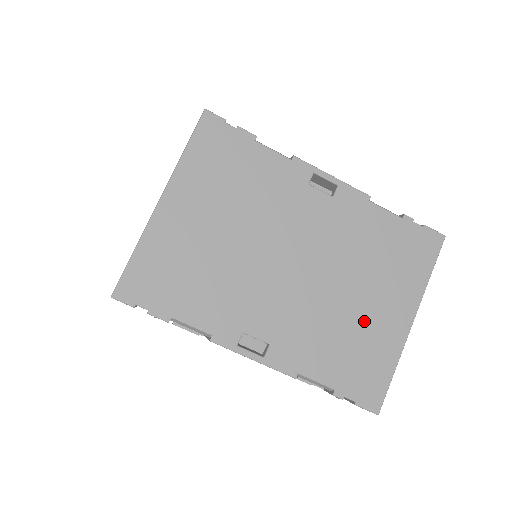
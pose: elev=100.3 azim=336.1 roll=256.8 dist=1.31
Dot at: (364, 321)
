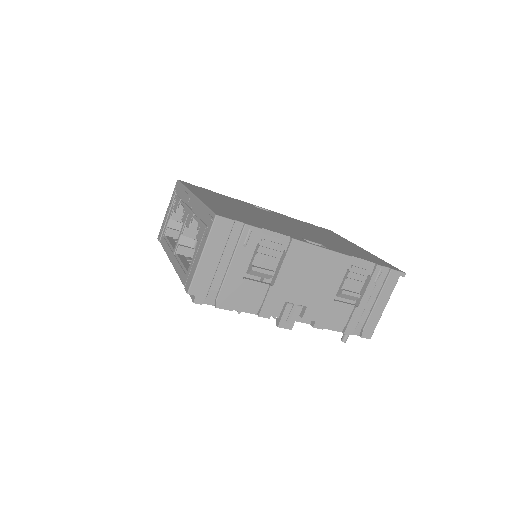
Dot at: (346, 245)
